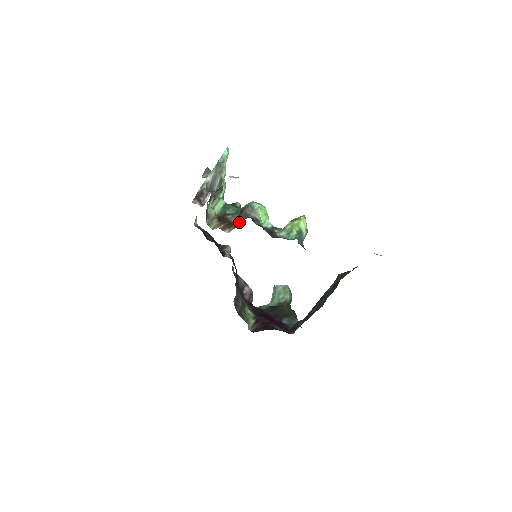
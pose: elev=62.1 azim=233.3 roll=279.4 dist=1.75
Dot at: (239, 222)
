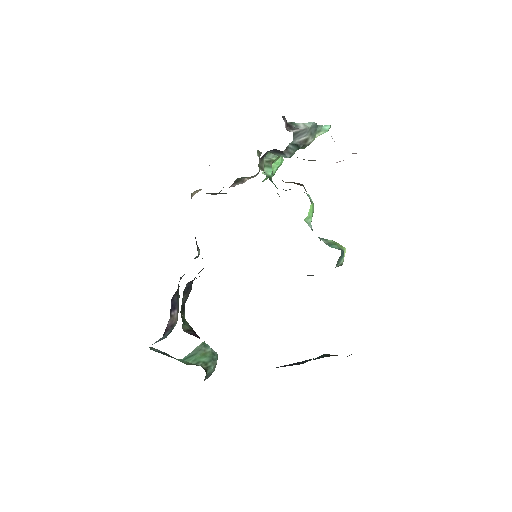
Dot at: (298, 184)
